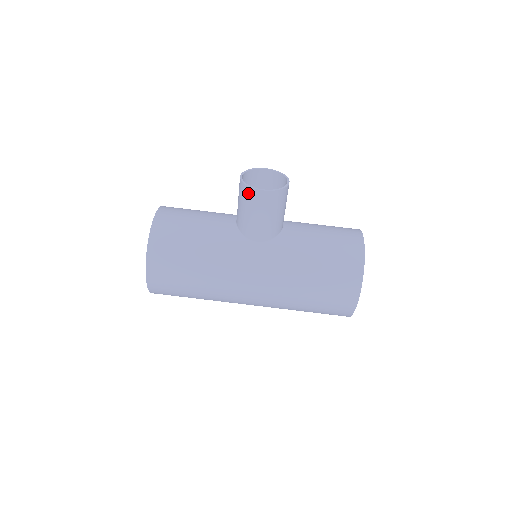
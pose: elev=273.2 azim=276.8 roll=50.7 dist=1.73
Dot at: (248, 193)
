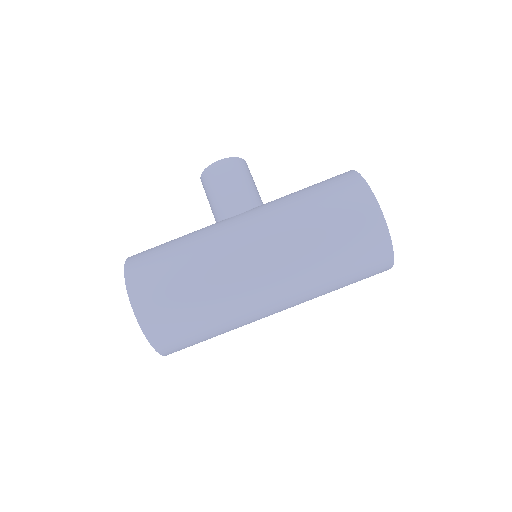
Dot at: (208, 174)
